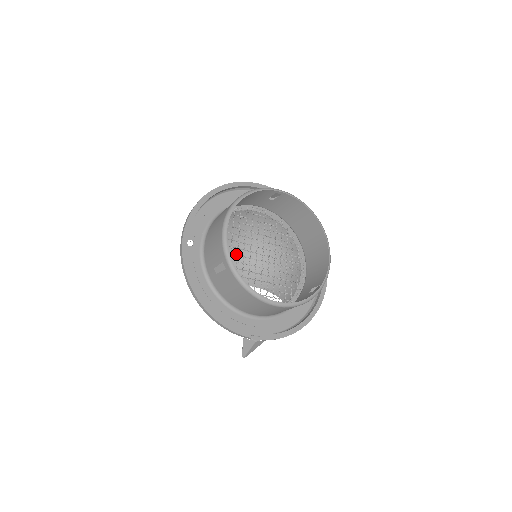
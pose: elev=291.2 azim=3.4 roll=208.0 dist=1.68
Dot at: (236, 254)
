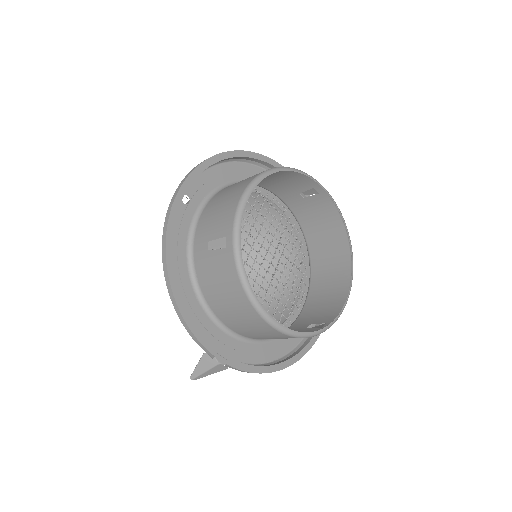
Dot at: occluded
